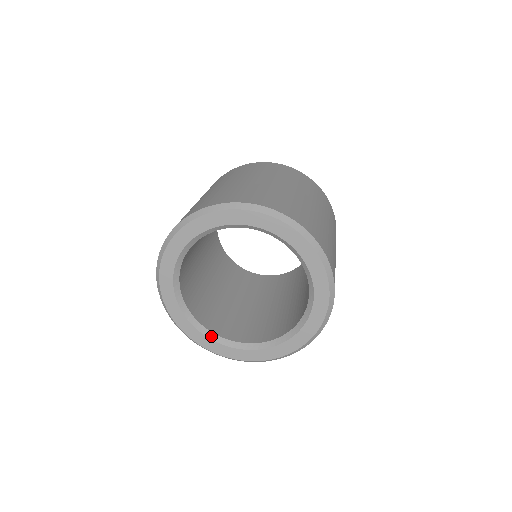
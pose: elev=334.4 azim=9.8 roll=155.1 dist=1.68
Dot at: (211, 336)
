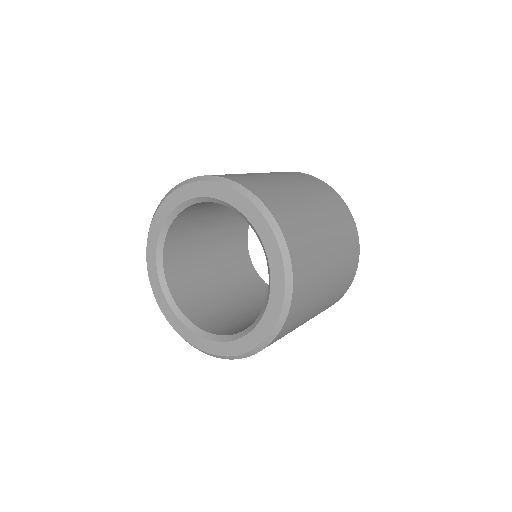
Dot at: (186, 323)
